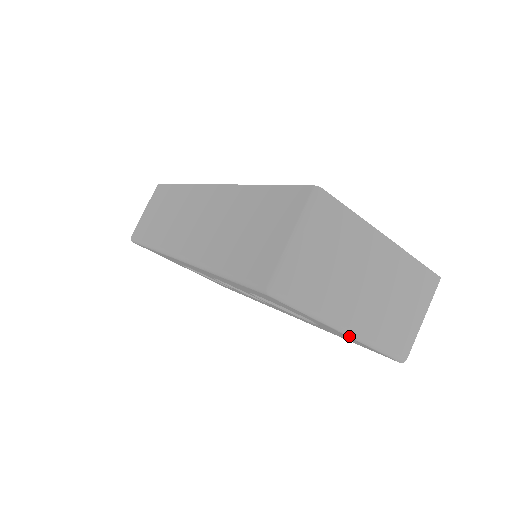
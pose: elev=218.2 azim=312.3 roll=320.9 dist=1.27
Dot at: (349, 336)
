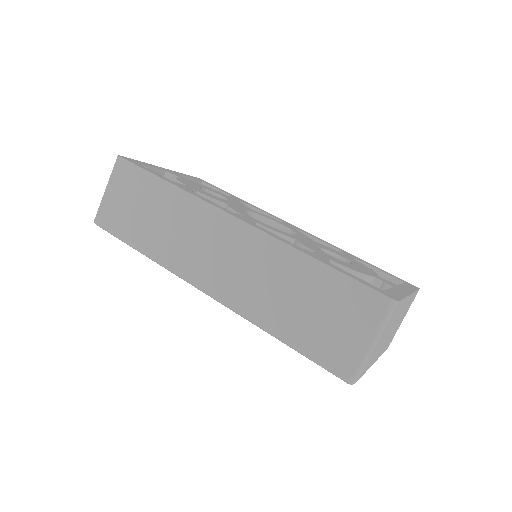
Dot at: occluded
